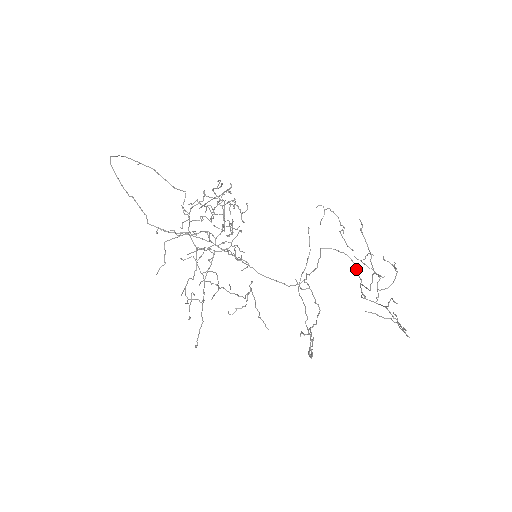
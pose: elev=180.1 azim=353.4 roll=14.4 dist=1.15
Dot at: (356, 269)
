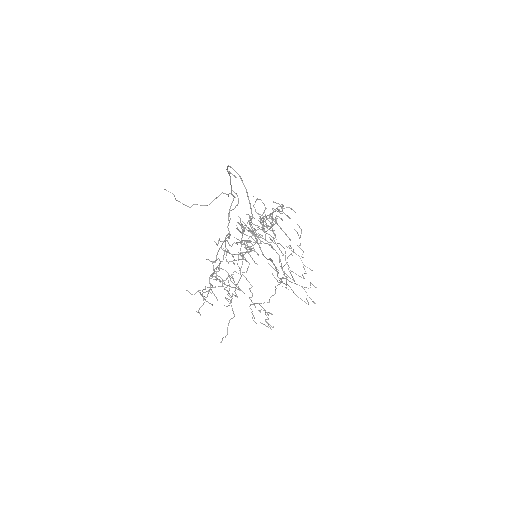
Dot at: occluded
